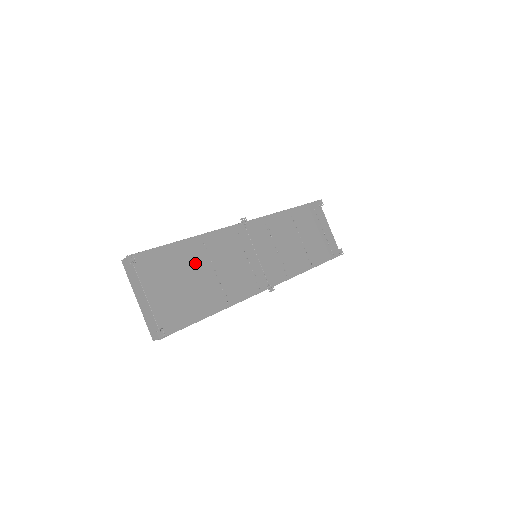
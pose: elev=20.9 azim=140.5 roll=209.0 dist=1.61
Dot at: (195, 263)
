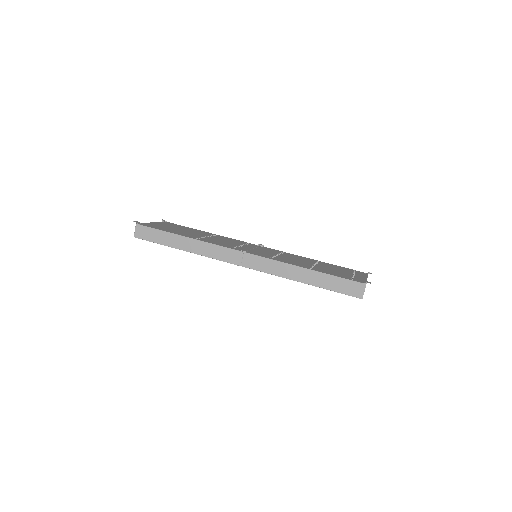
Dot at: (198, 233)
